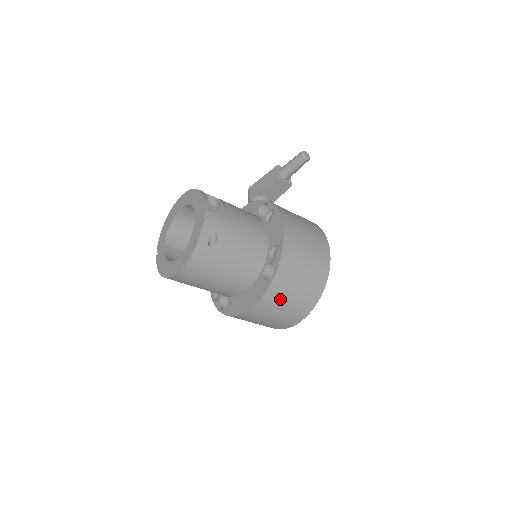
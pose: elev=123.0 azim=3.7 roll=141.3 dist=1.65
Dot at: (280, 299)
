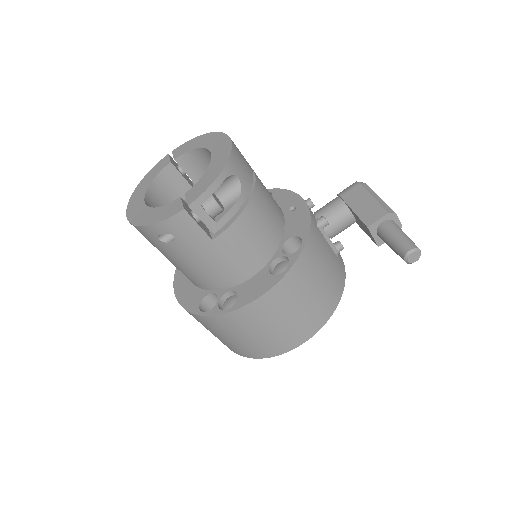
Dot at: (201, 323)
